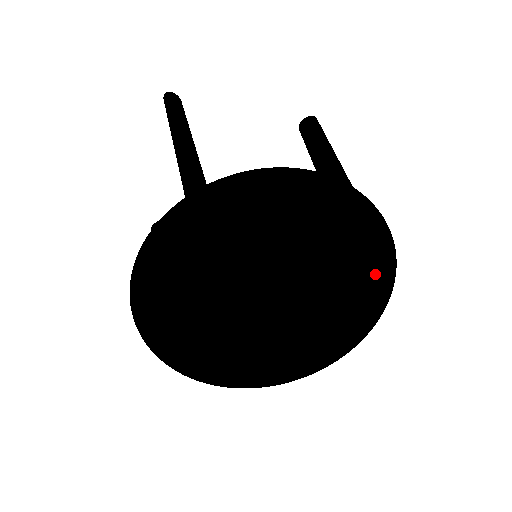
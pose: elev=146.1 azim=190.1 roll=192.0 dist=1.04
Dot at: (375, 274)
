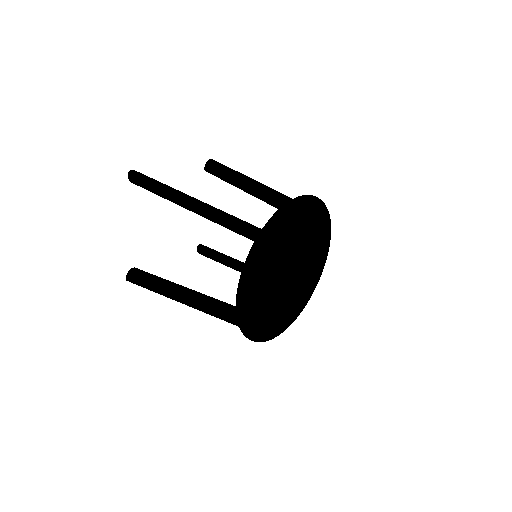
Dot at: (326, 238)
